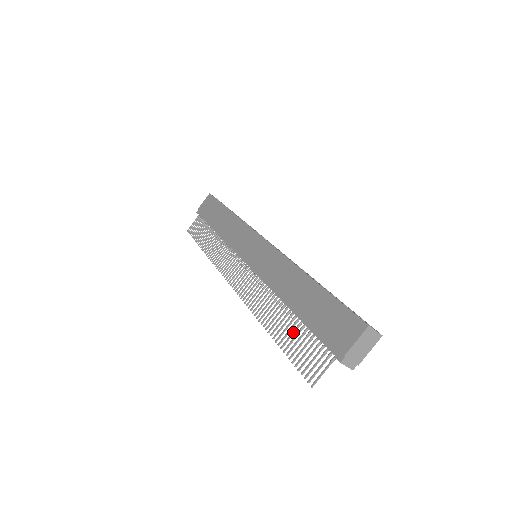
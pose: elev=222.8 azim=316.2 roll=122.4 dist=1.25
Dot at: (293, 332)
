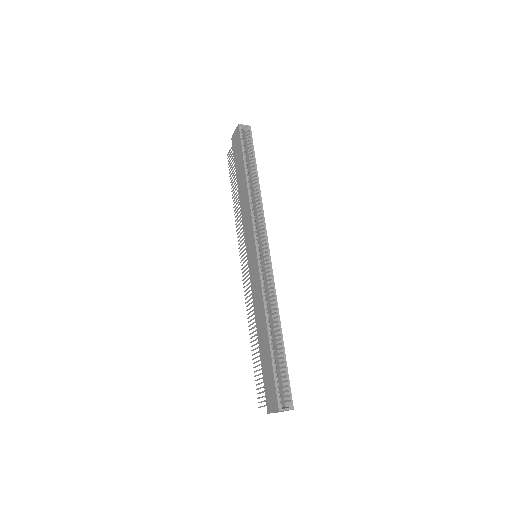
Dot at: (258, 361)
